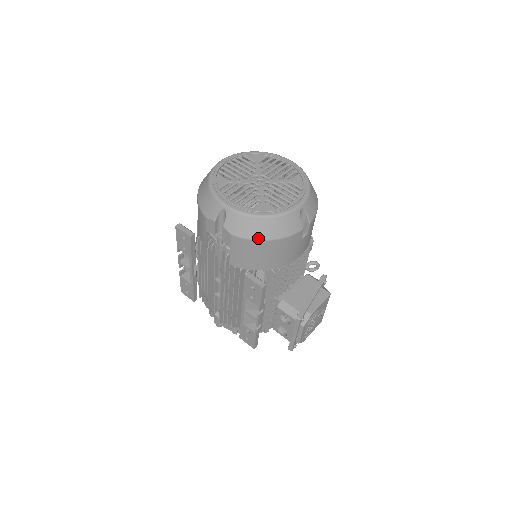
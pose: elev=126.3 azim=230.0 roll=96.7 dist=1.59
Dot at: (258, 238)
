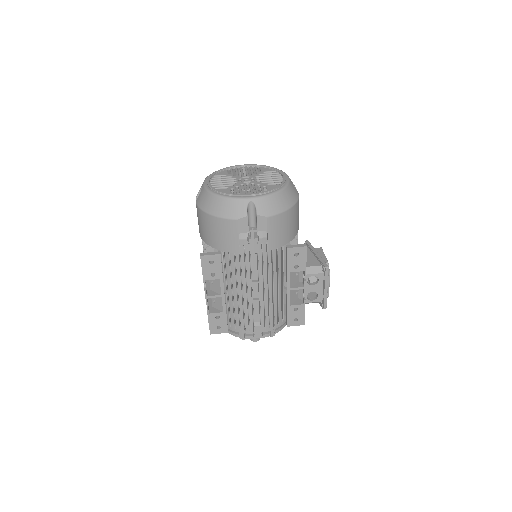
Dot at: (285, 209)
